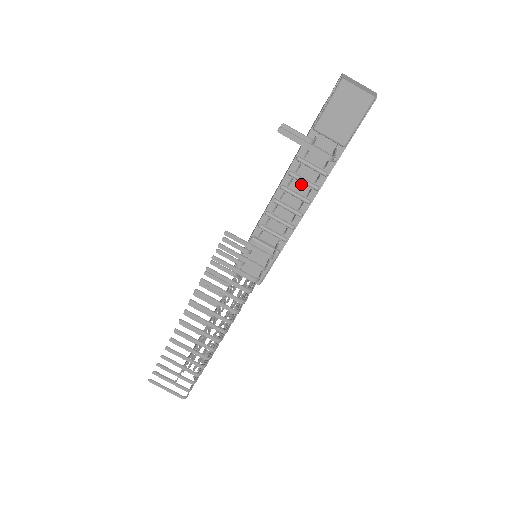
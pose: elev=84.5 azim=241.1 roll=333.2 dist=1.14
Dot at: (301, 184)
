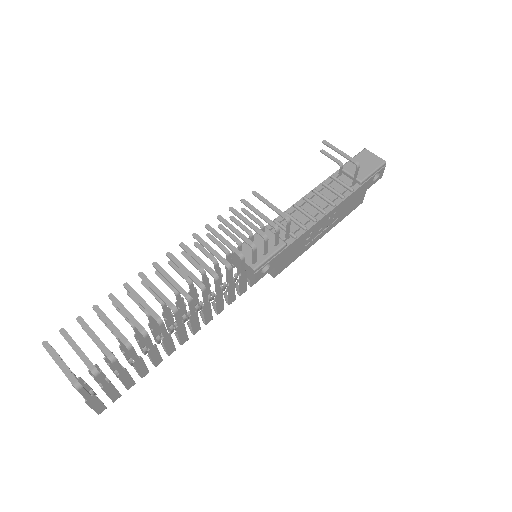
Dot at: (321, 200)
